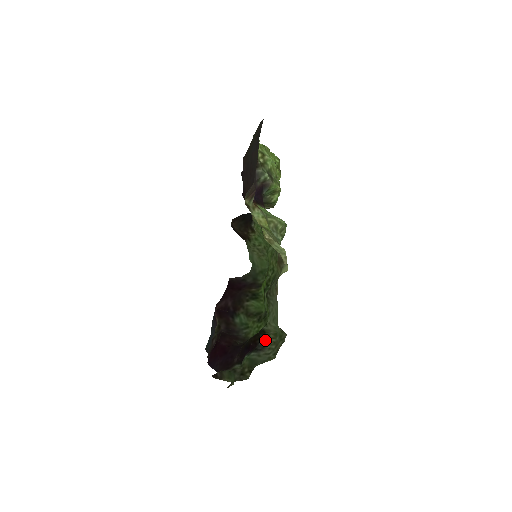
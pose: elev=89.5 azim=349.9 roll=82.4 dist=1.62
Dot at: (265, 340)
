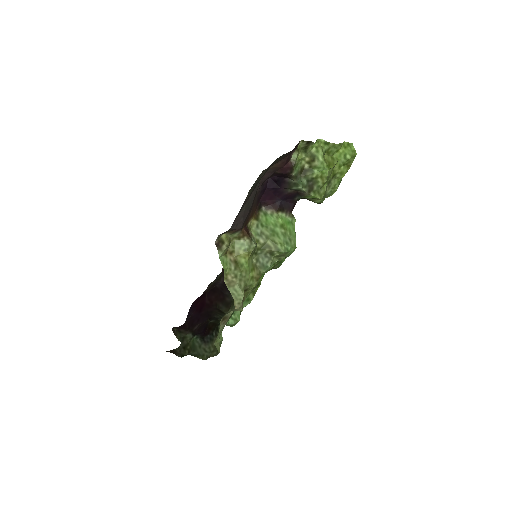
Dot at: (213, 337)
